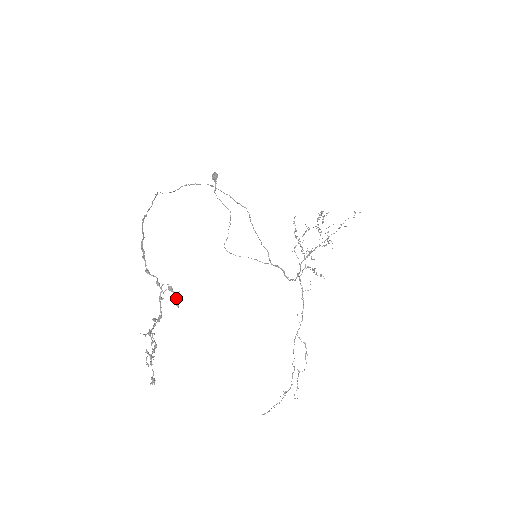
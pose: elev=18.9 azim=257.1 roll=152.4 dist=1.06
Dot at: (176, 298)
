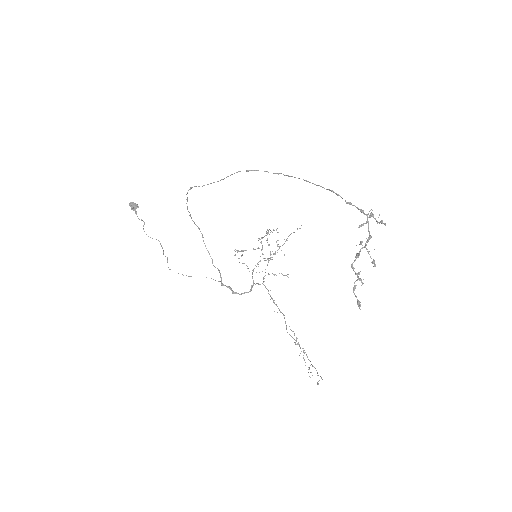
Dot at: (377, 221)
